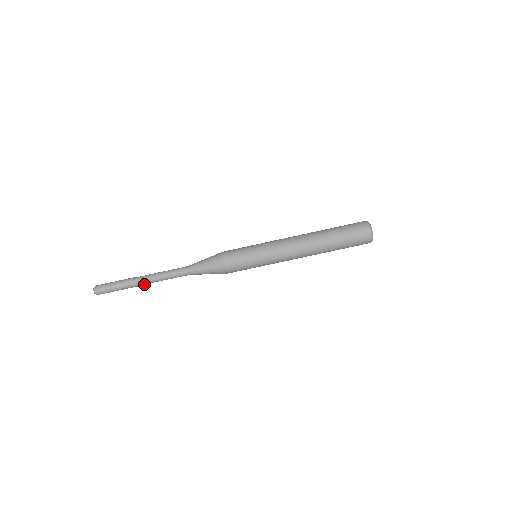
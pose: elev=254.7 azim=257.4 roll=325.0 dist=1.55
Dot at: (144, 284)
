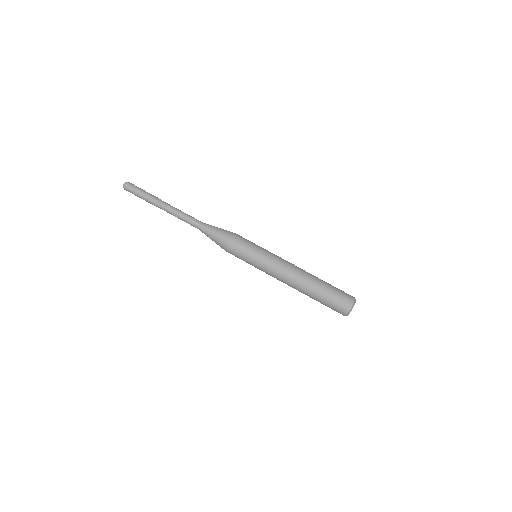
Dot at: (163, 209)
